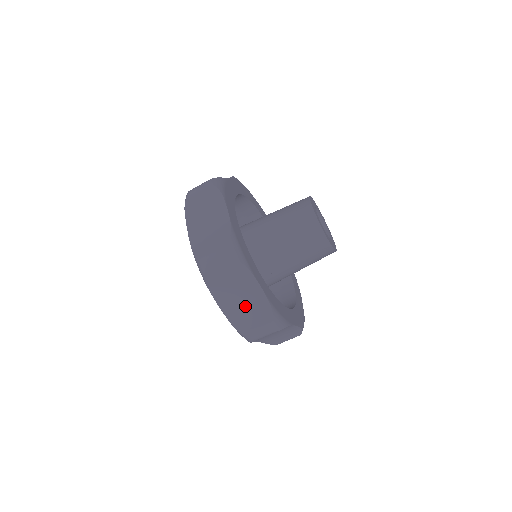
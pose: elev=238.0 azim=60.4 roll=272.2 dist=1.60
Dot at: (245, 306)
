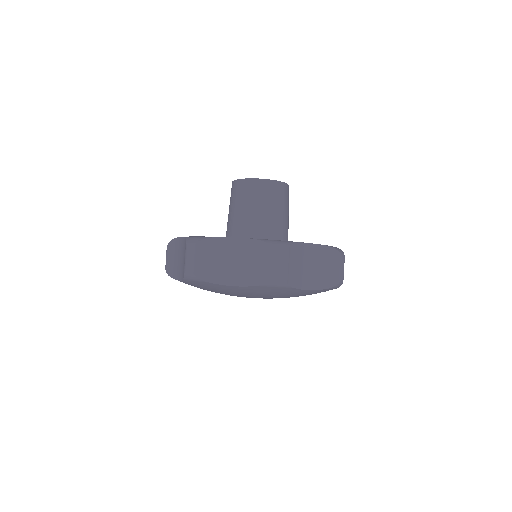
Dot at: (182, 259)
